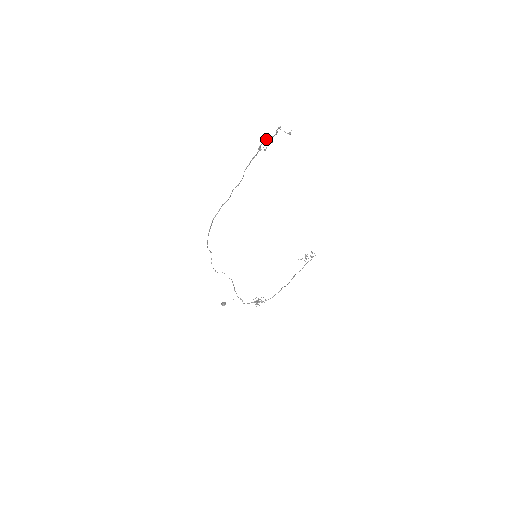
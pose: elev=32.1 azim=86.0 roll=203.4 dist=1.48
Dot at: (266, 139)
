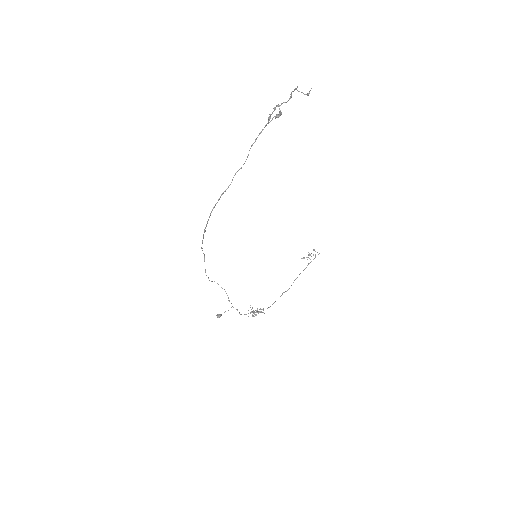
Dot at: (278, 106)
